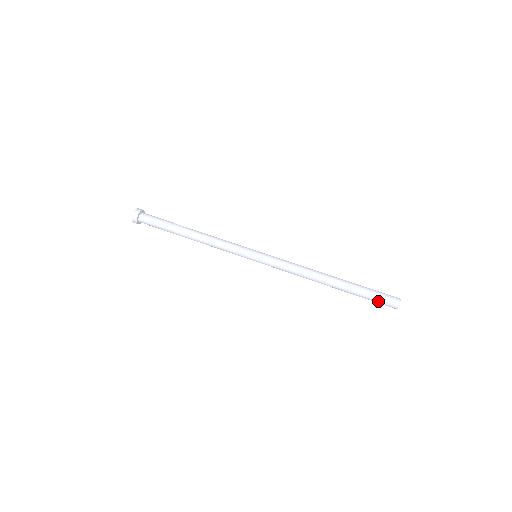
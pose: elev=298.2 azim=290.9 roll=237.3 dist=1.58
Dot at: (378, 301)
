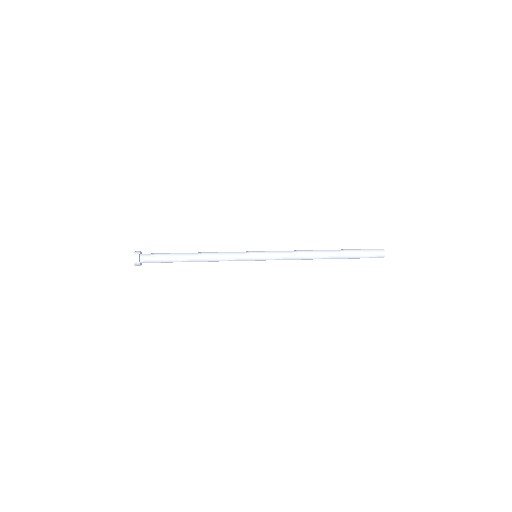
Dot at: (368, 254)
